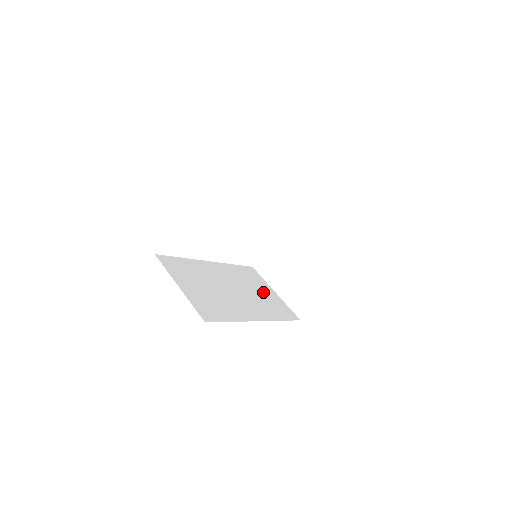
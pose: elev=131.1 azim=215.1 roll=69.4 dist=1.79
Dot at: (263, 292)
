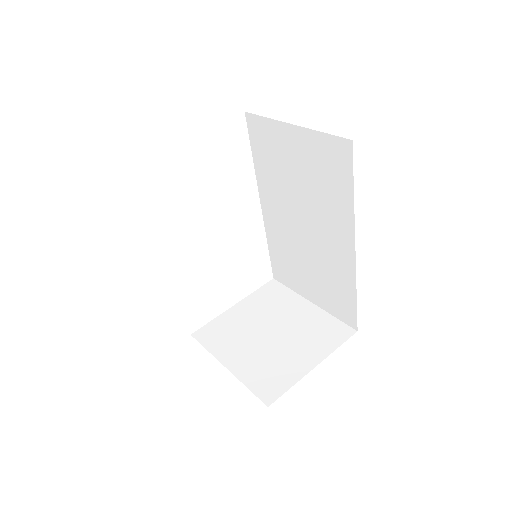
Dot at: occluded
